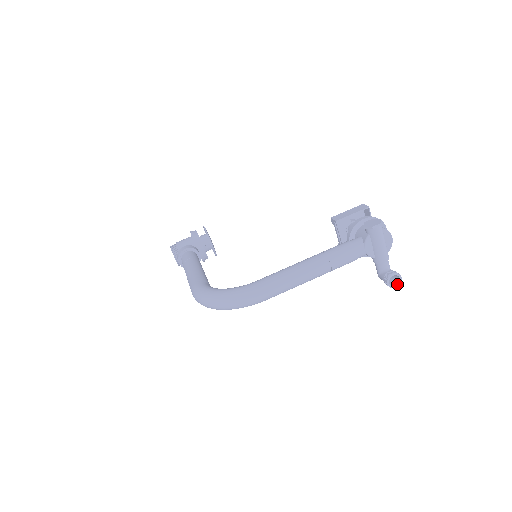
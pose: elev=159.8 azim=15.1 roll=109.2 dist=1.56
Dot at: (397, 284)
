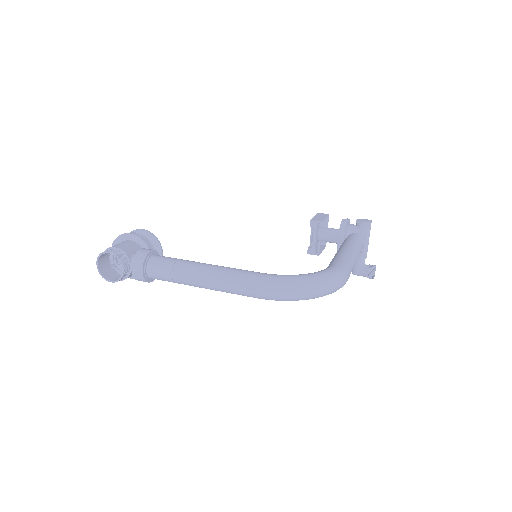
Dot at: (374, 276)
